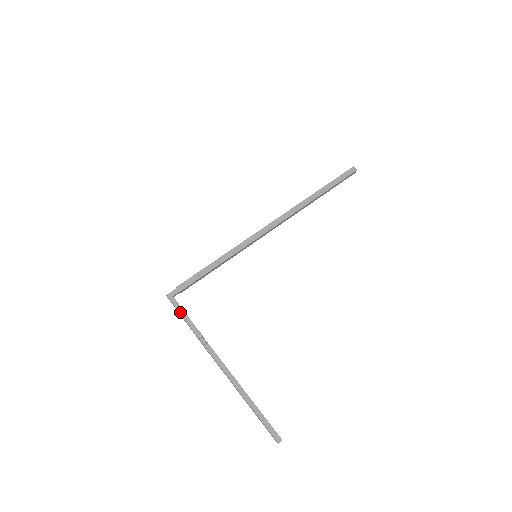
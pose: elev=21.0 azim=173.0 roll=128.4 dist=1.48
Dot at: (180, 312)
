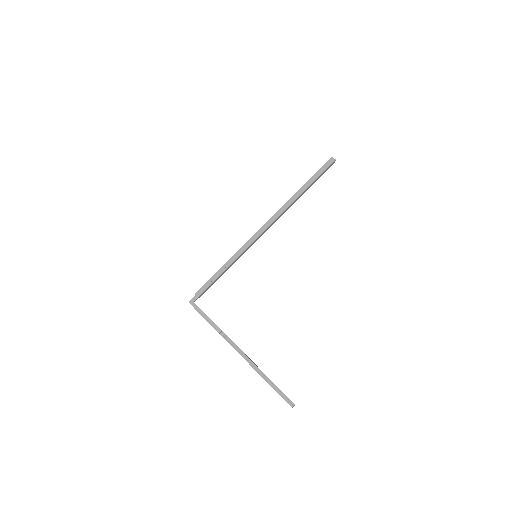
Dot at: (201, 314)
